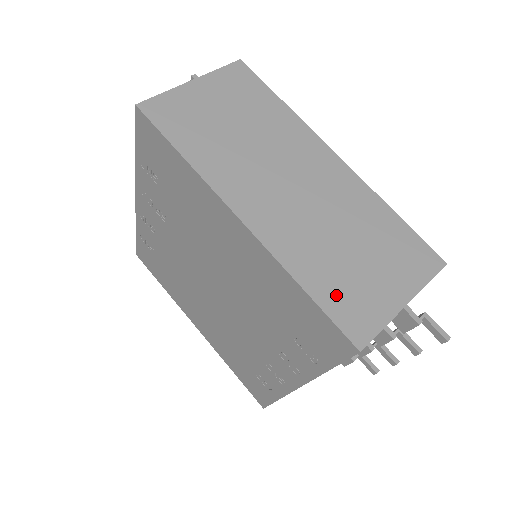
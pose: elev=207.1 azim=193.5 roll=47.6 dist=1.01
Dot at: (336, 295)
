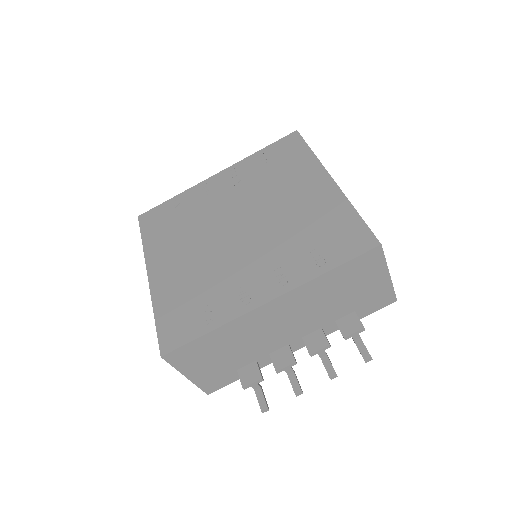
Dot at: occluded
